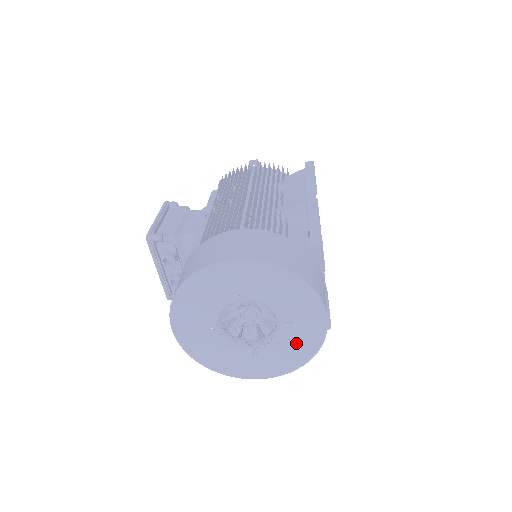
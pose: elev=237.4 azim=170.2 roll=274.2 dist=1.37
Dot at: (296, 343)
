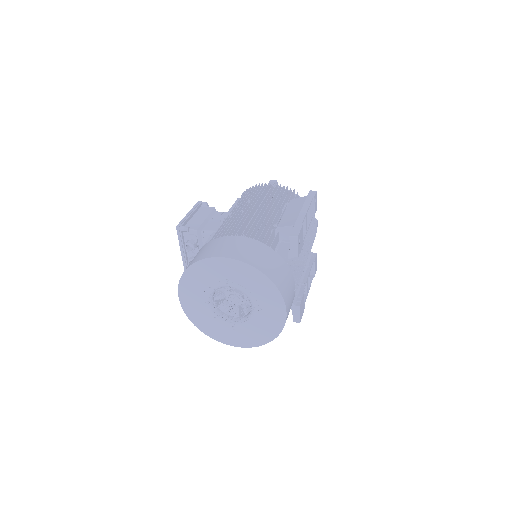
Dot at: (263, 326)
